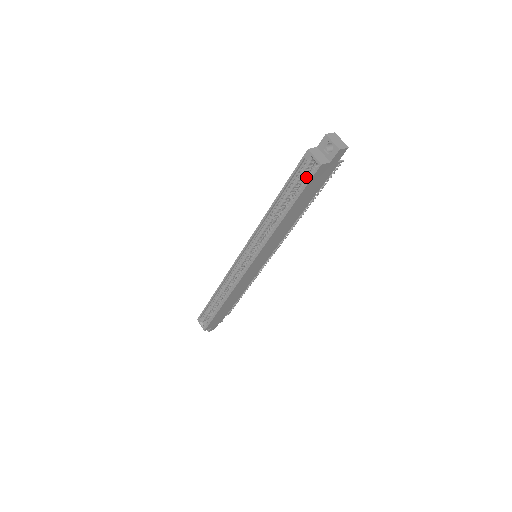
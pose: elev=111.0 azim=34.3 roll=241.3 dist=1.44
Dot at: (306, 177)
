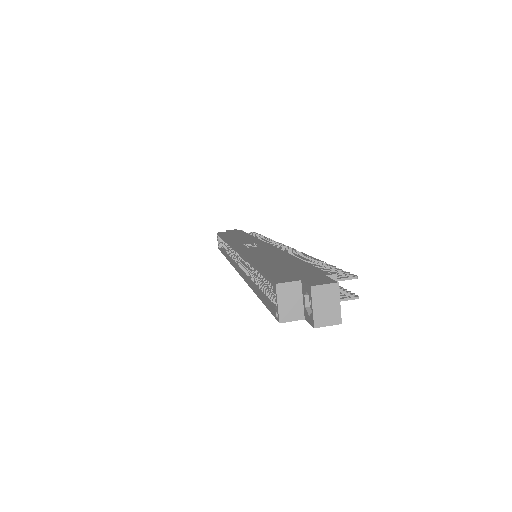
Dot at: (272, 299)
